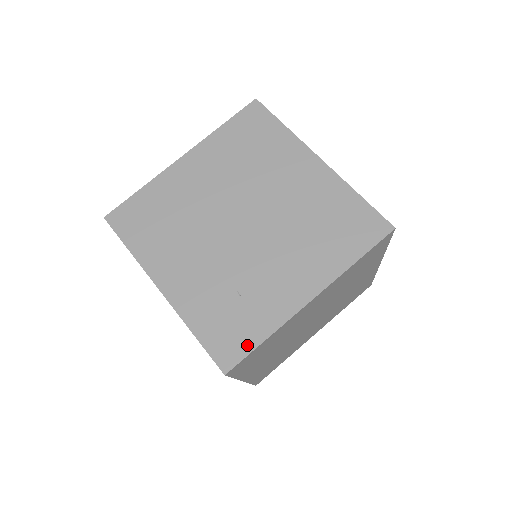
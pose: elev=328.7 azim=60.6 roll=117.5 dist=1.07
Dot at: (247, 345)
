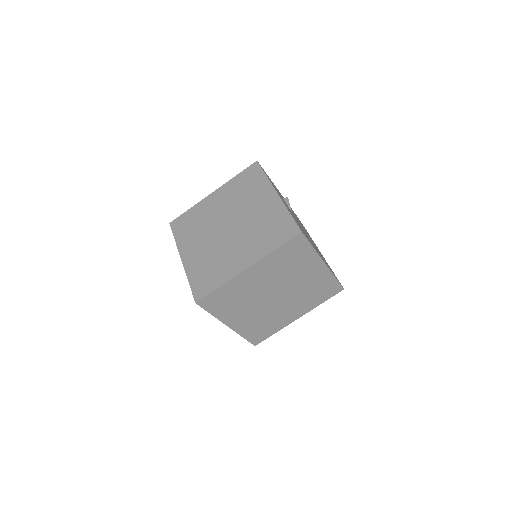
Dot at: (210, 289)
